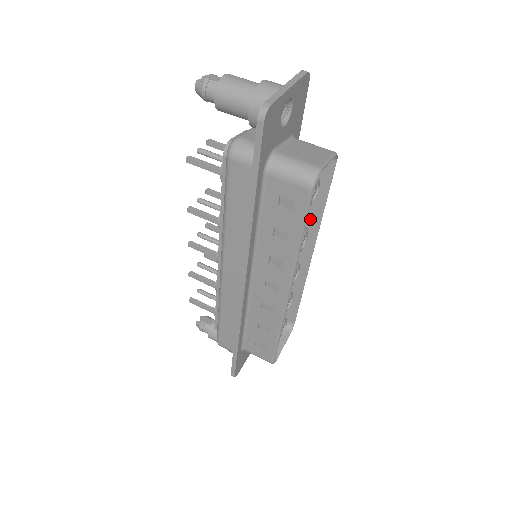
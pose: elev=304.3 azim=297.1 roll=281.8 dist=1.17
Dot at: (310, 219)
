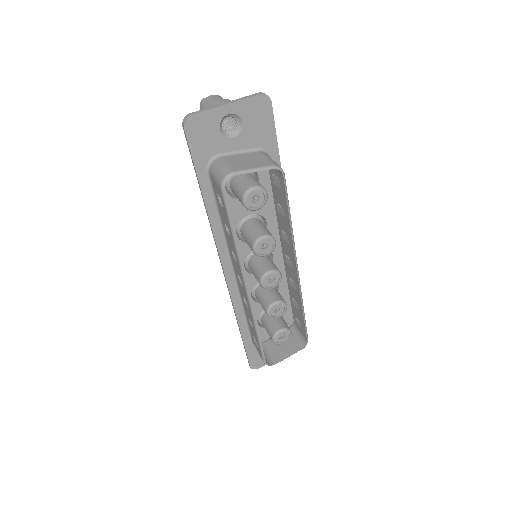
Dot at: (287, 231)
